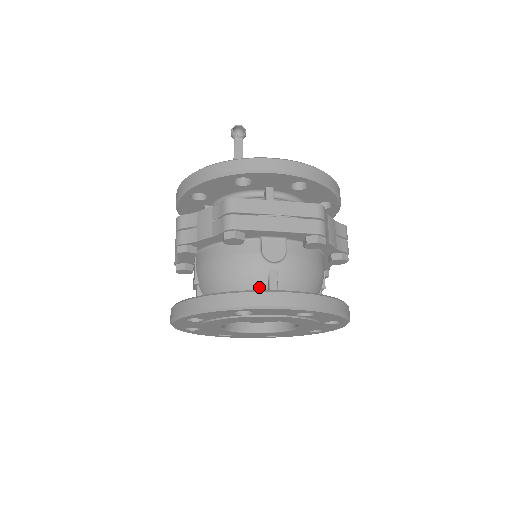
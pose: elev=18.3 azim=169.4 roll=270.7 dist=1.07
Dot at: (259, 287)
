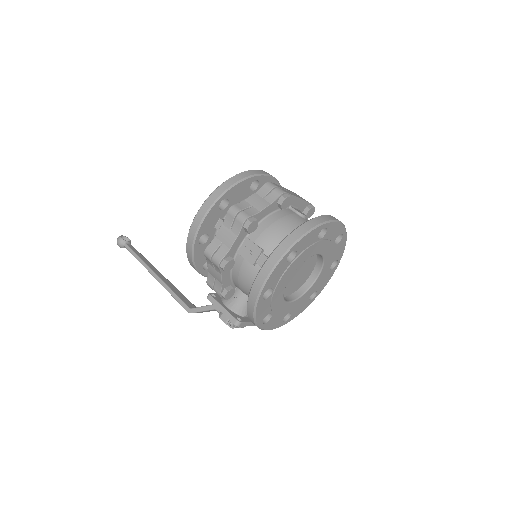
Dot at: occluded
